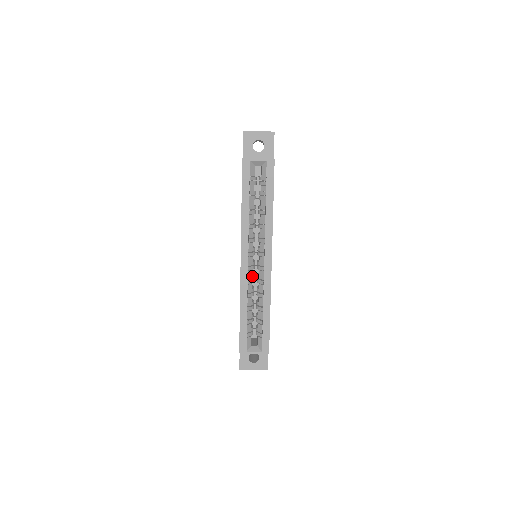
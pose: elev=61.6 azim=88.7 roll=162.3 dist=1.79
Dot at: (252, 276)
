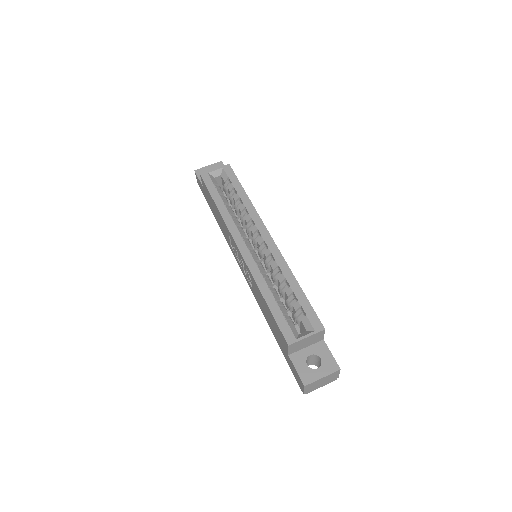
Dot at: (259, 263)
